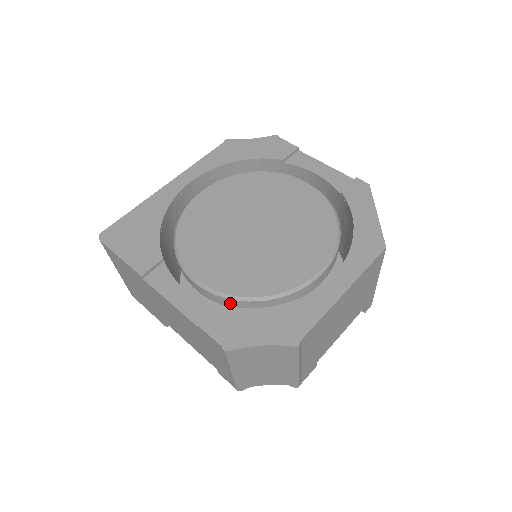
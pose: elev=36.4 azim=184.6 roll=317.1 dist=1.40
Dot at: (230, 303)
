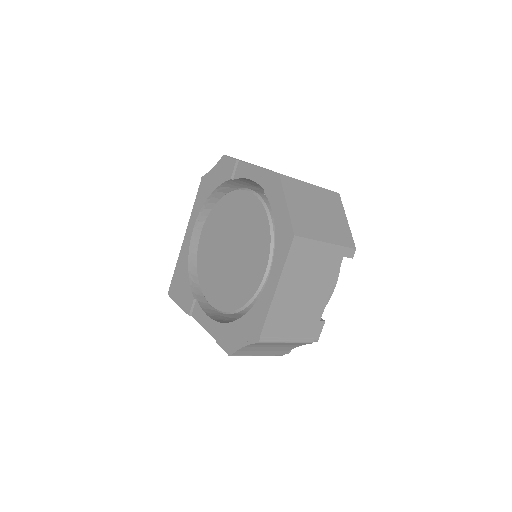
Dot at: (234, 314)
